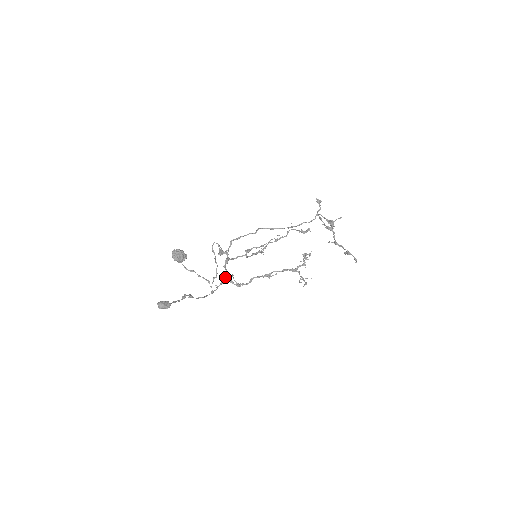
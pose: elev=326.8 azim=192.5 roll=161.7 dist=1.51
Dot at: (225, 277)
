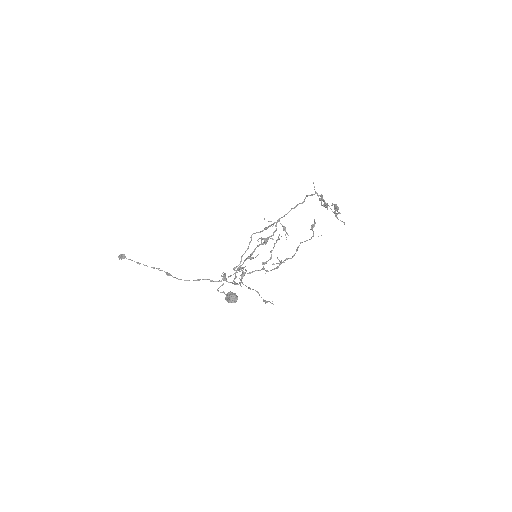
Dot at: (223, 276)
